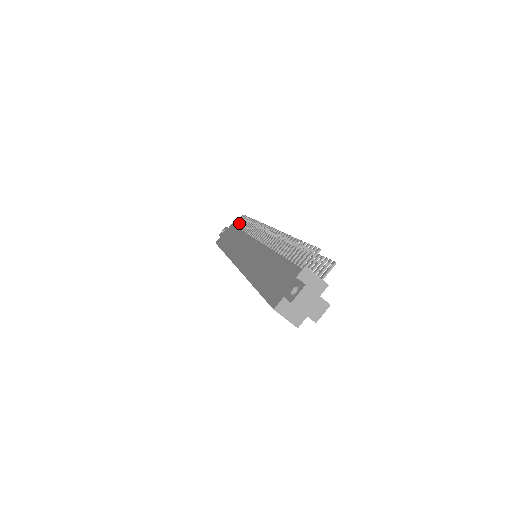
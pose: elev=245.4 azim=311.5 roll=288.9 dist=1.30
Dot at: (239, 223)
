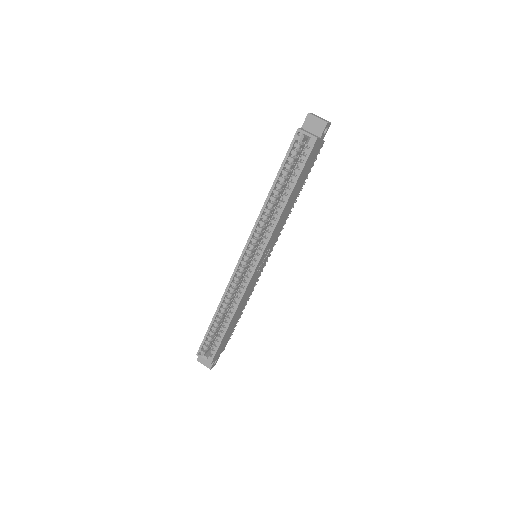
Dot at: occluded
